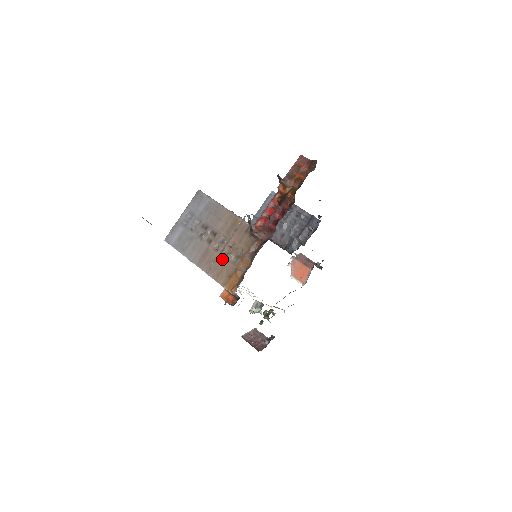
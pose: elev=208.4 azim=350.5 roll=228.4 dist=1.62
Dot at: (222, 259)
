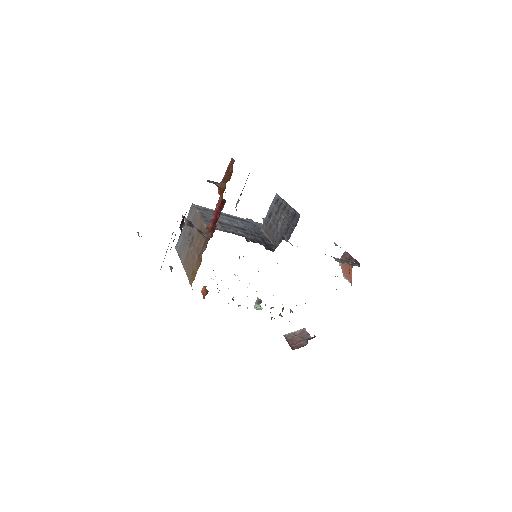
Dot at: (192, 259)
